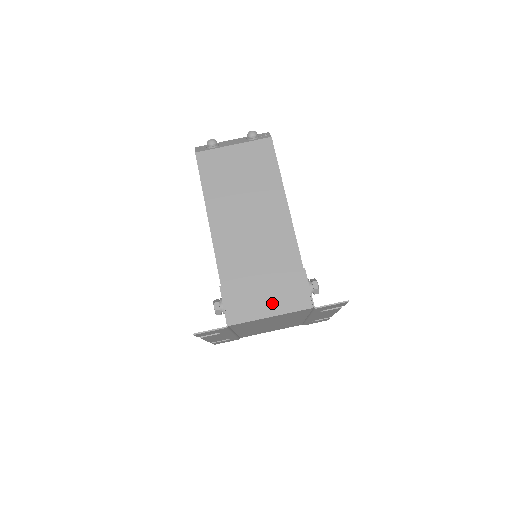
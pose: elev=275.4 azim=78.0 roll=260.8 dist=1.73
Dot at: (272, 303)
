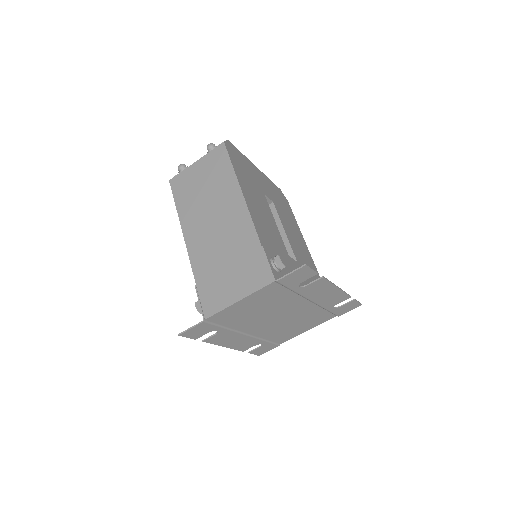
Dot at: (238, 288)
